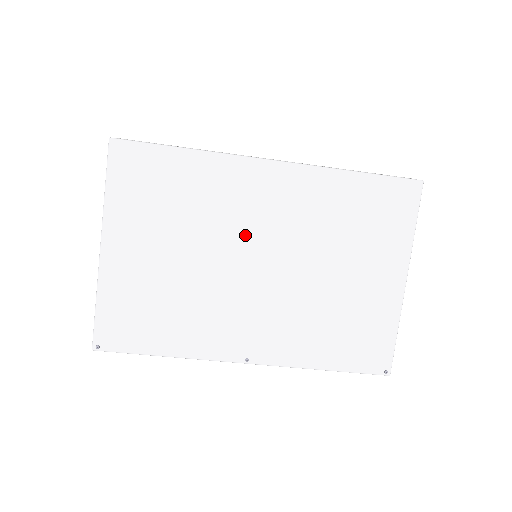
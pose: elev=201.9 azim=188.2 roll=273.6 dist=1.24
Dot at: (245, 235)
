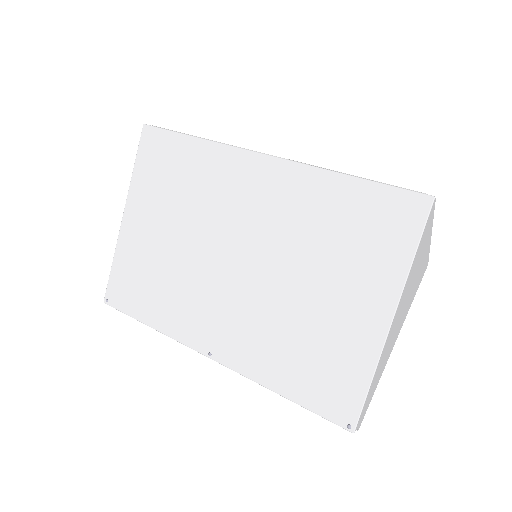
Dot at: (228, 227)
